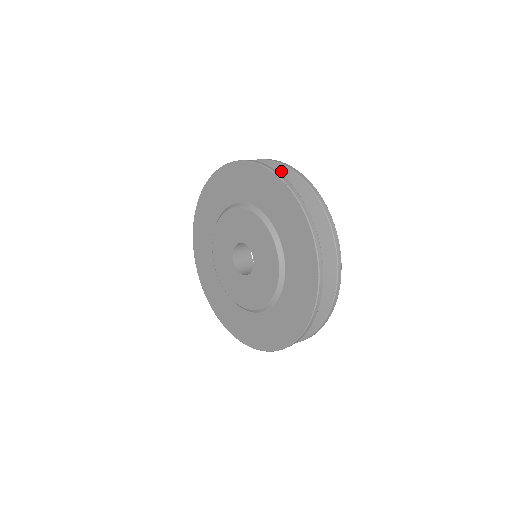
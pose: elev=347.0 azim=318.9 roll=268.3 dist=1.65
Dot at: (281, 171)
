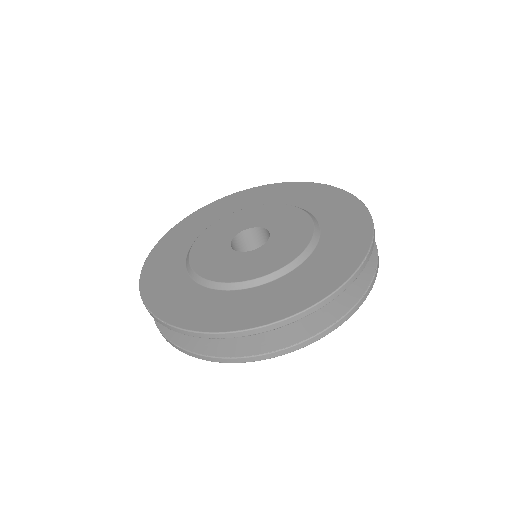
Dot at: occluded
